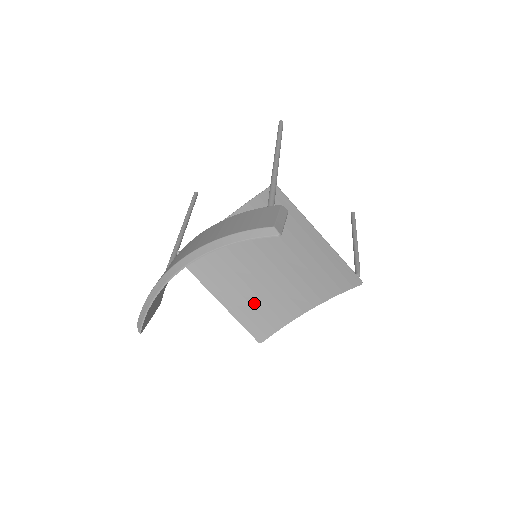
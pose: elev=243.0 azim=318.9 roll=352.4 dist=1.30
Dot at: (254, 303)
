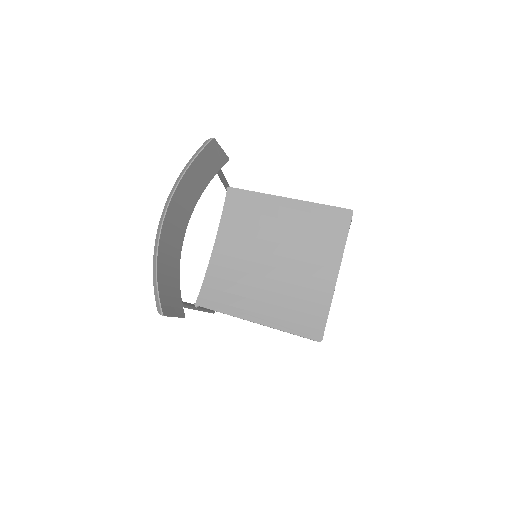
Dot at: (286, 304)
